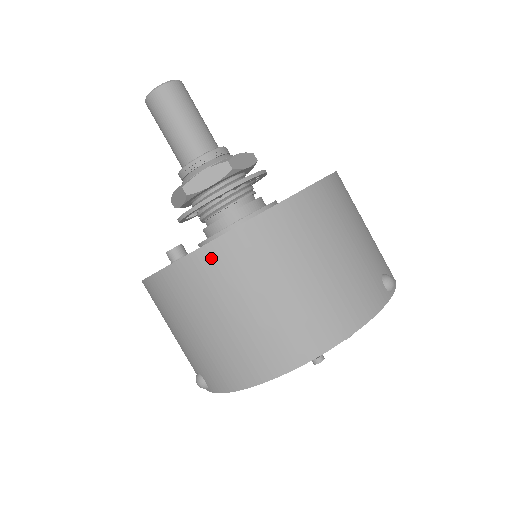
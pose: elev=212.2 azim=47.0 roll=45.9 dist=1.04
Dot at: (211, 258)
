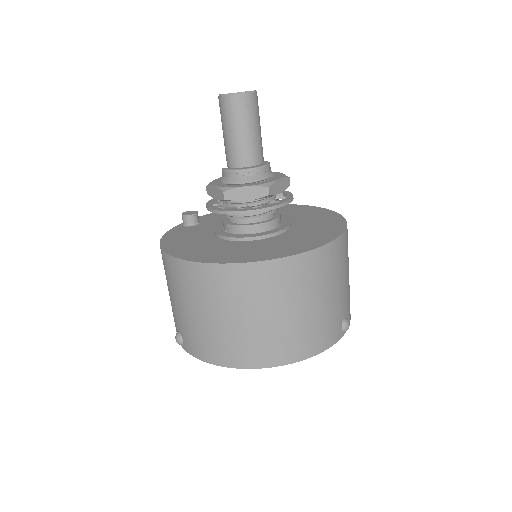
Dot at: (229, 274)
